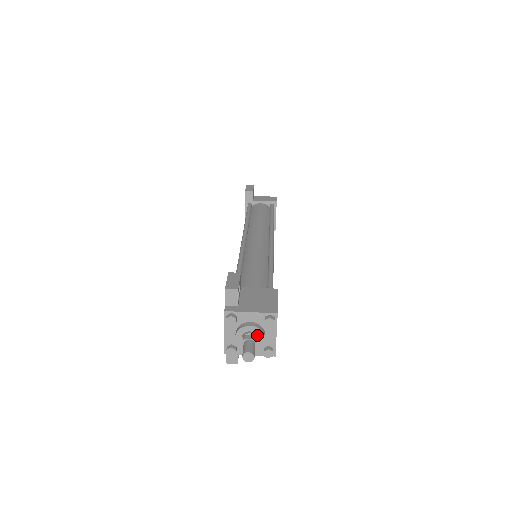
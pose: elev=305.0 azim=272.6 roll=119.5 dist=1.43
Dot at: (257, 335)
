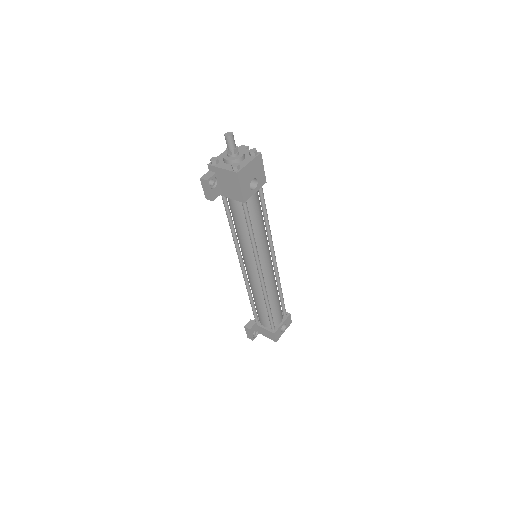
Dot at: (239, 154)
